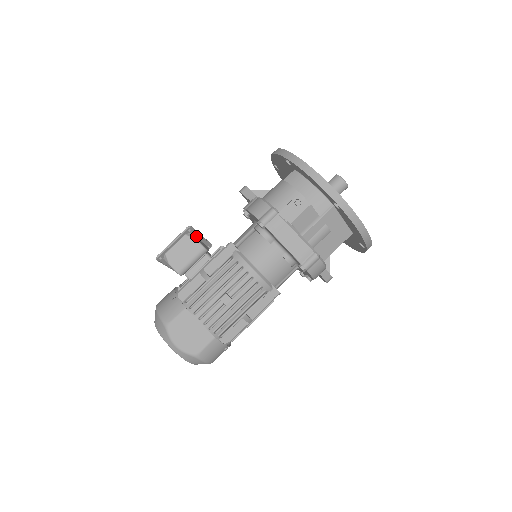
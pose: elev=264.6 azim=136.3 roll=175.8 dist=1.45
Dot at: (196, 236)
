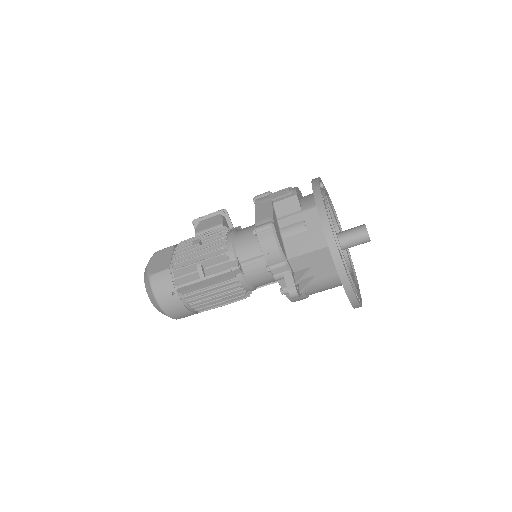
Dot at: (229, 226)
